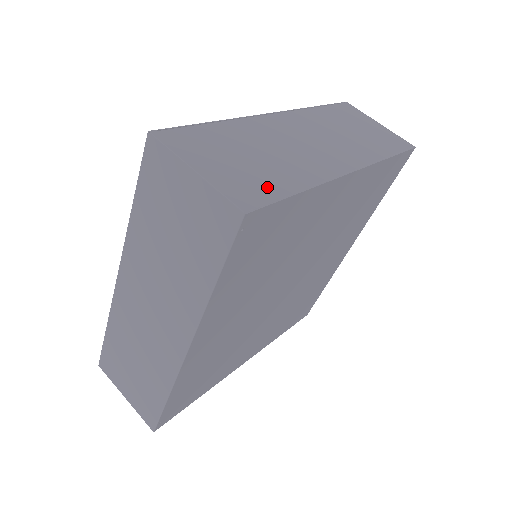
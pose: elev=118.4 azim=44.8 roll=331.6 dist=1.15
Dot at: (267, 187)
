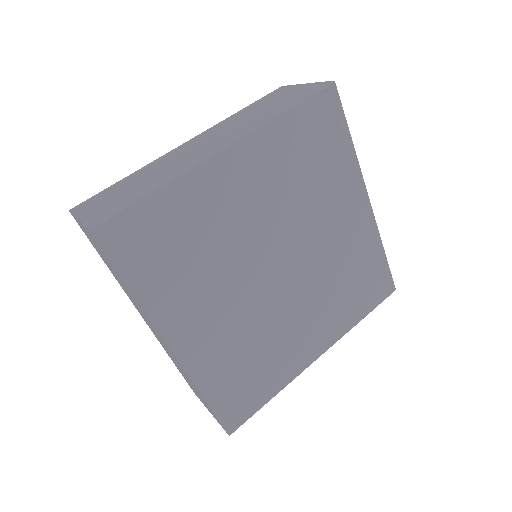
Dot at: occluded
